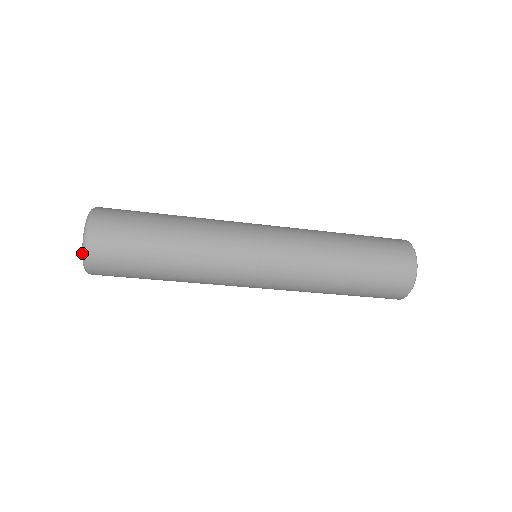
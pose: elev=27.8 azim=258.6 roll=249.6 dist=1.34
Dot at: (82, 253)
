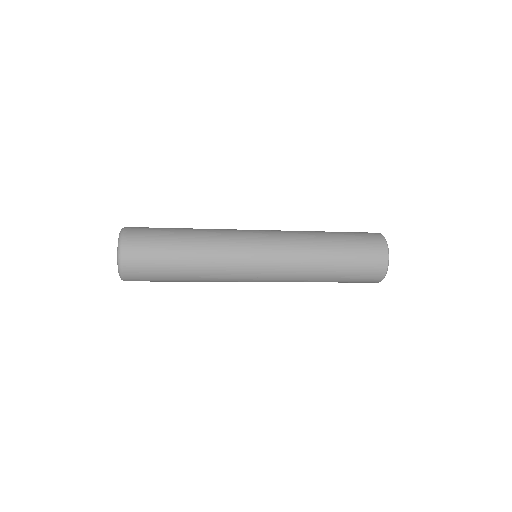
Dot at: occluded
